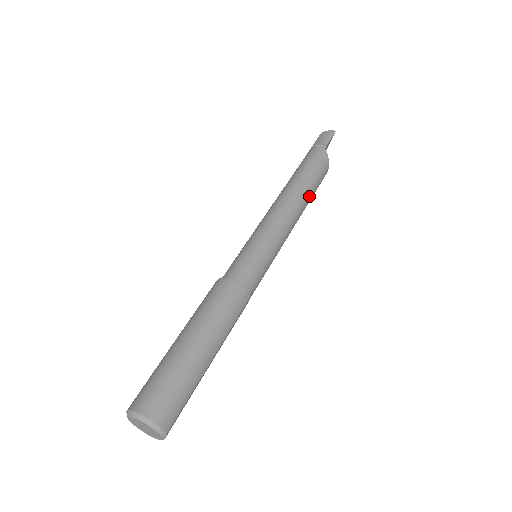
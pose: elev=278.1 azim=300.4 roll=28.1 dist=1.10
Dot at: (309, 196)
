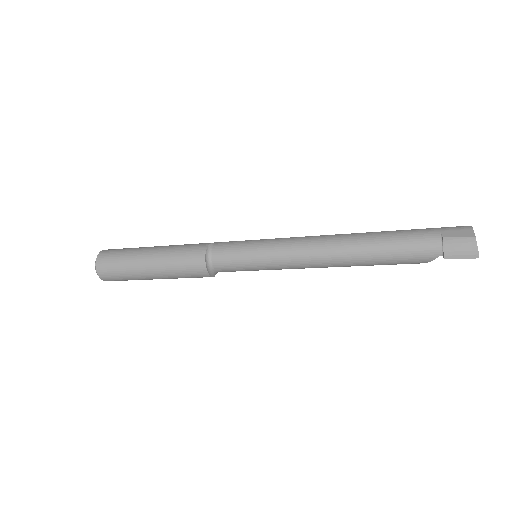
Dot at: occluded
